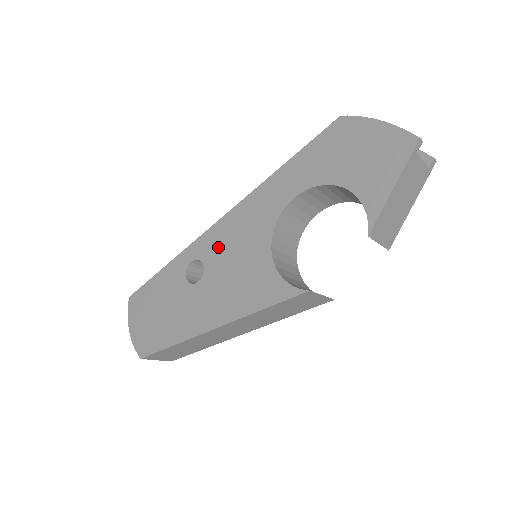
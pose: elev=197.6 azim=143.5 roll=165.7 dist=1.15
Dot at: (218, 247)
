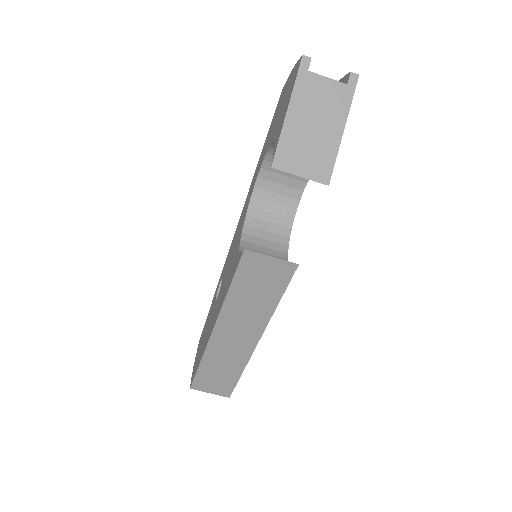
Dot at: (228, 259)
